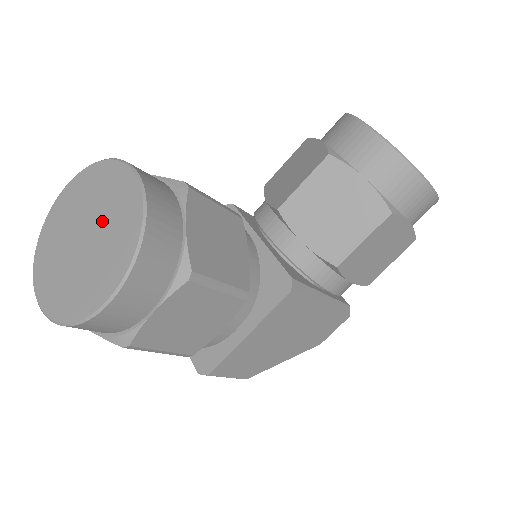
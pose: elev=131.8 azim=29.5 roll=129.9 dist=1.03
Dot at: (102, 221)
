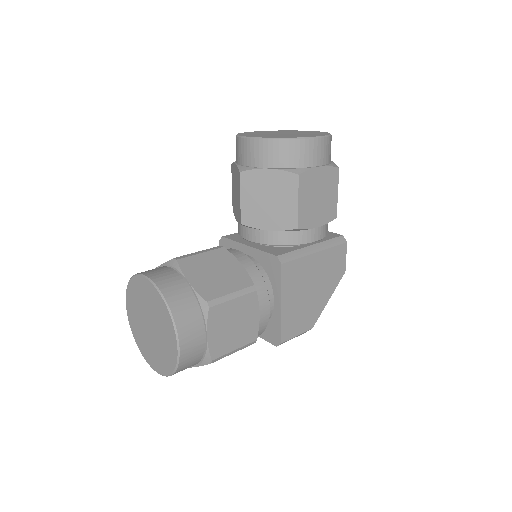
Dot at: (150, 311)
